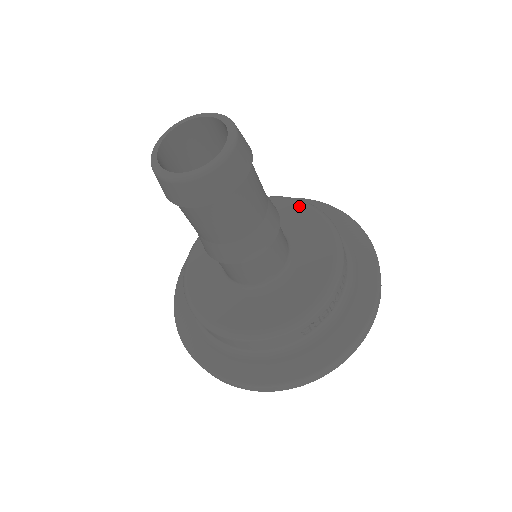
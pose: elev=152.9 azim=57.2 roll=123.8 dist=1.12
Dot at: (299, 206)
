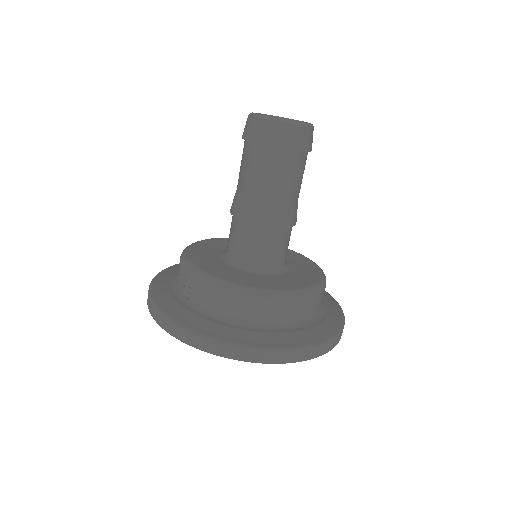
Dot at: occluded
